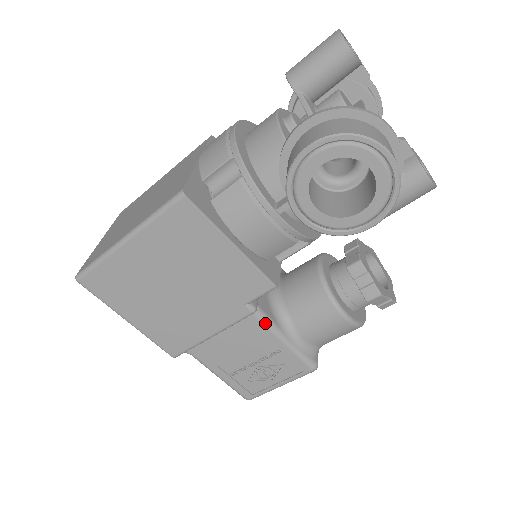
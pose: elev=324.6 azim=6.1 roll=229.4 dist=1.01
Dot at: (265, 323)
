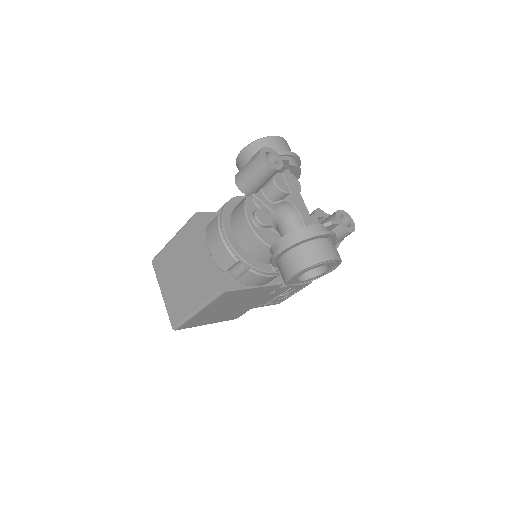
Dot at: (280, 287)
